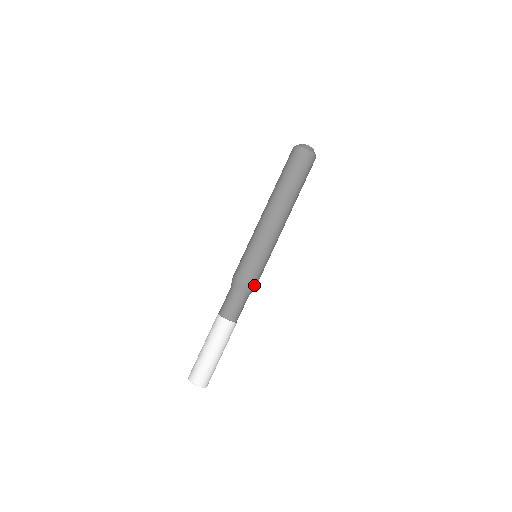
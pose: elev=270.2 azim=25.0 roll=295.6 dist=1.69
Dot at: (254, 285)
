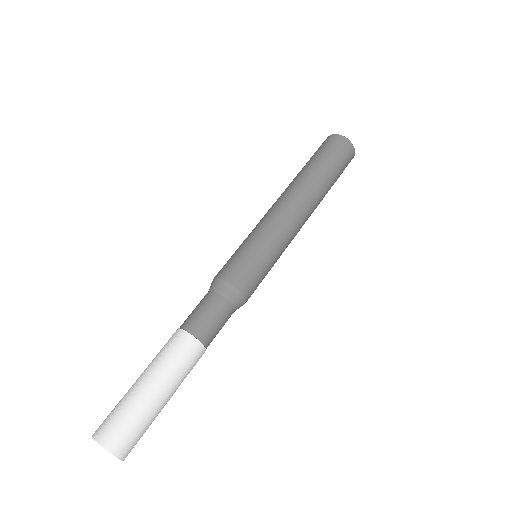
Dot at: (248, 298)
